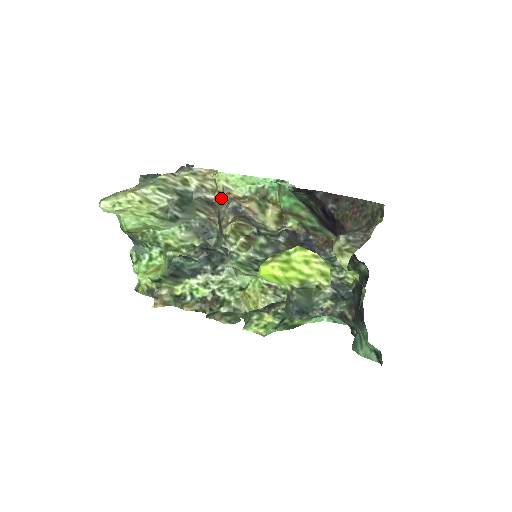
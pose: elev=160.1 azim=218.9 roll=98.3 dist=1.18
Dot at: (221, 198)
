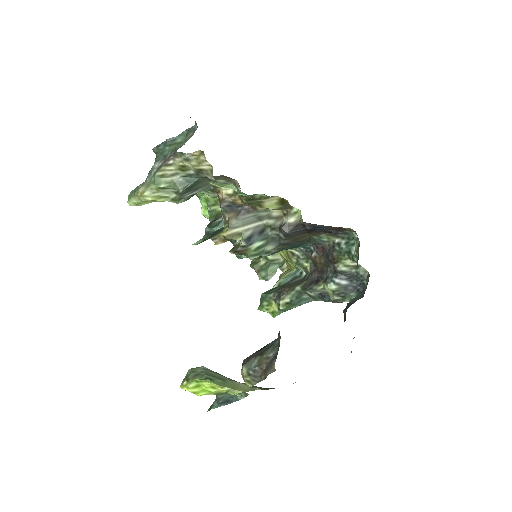
Dot at: (216, 190)
